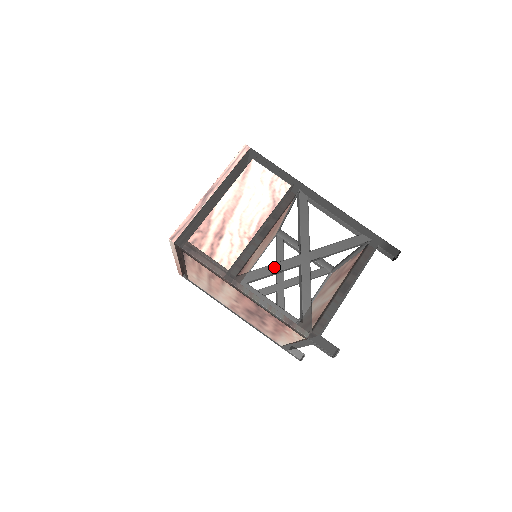
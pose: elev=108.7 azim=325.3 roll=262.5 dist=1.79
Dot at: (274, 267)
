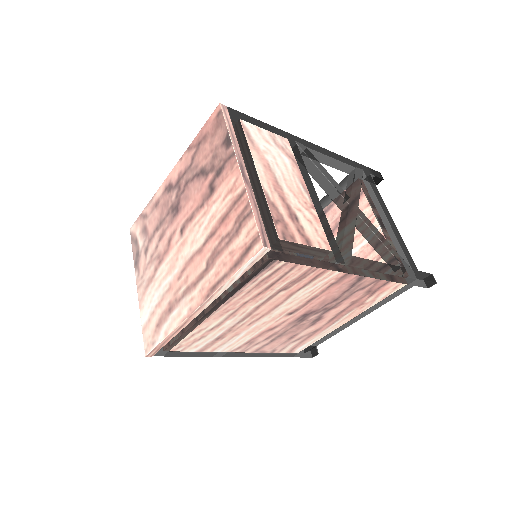
Dot at: (350, 227)
